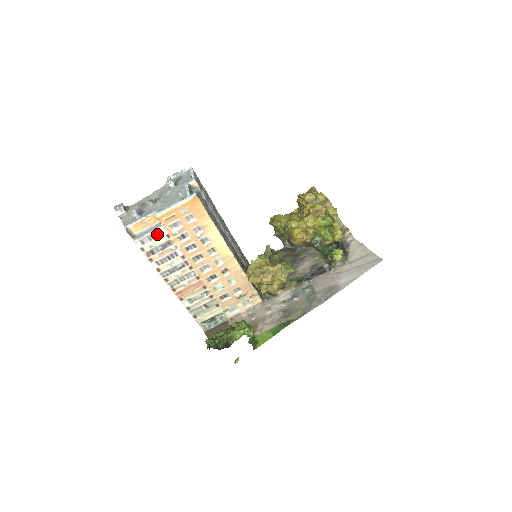
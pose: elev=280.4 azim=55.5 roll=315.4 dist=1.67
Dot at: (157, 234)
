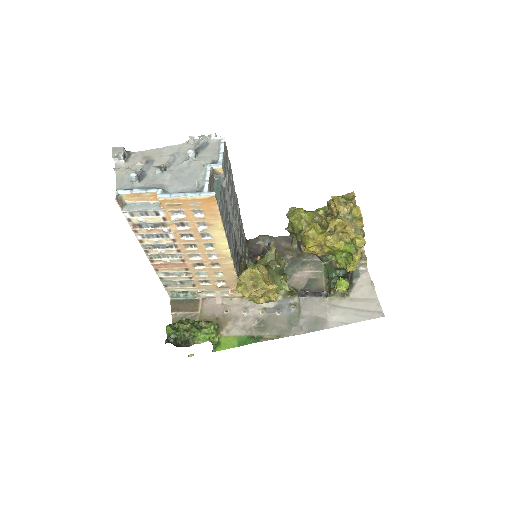
Dot at: (152, 213)
